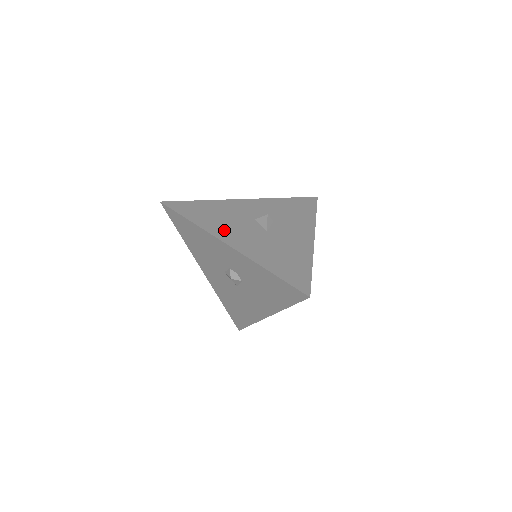
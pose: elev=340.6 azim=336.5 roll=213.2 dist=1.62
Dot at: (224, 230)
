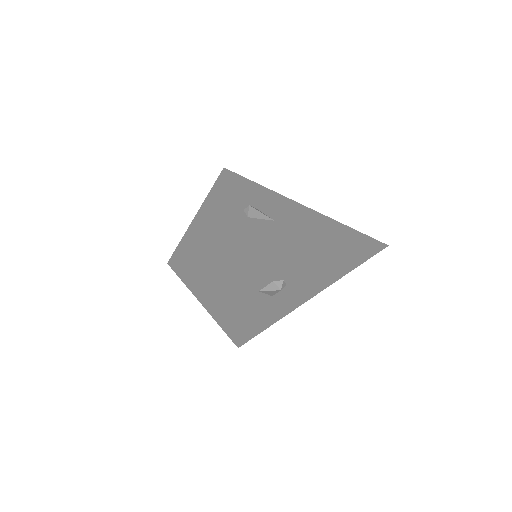
Dot at: (260, 244)
